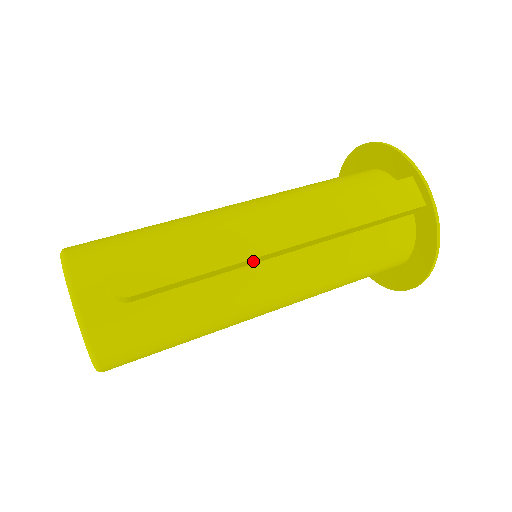
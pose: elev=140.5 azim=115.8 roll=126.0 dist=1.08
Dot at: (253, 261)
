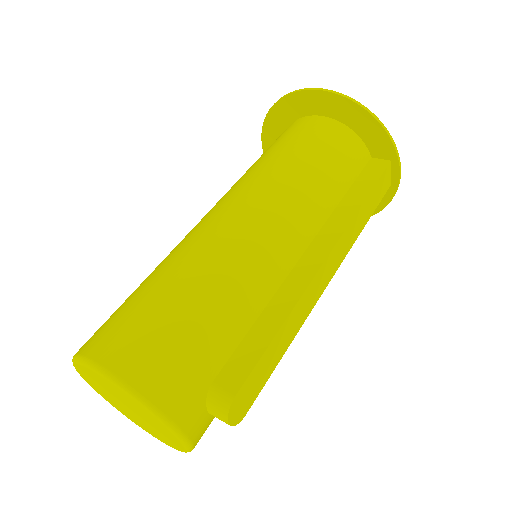
Dot at: occluded
